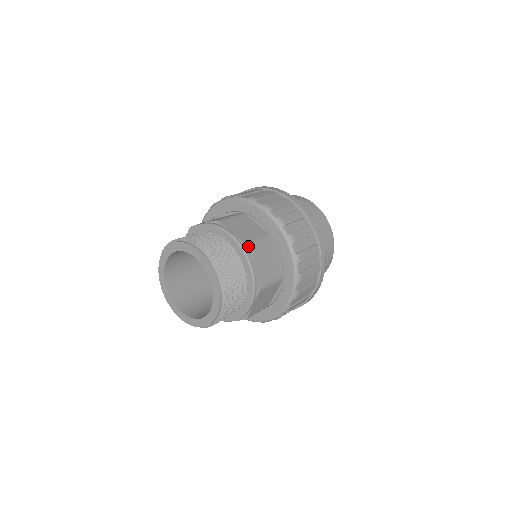
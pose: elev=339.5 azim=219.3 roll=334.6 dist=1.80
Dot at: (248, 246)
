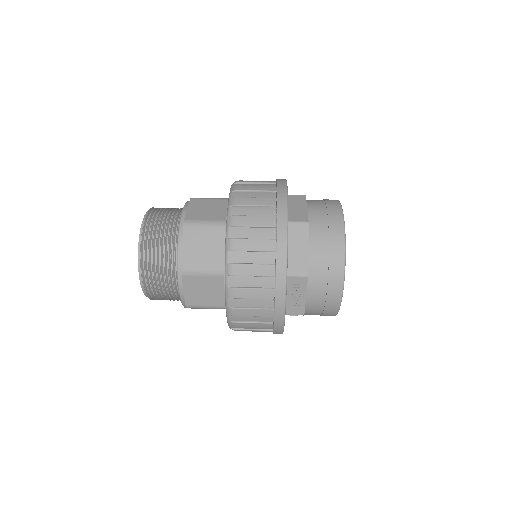
Dot at: (182, 271)
